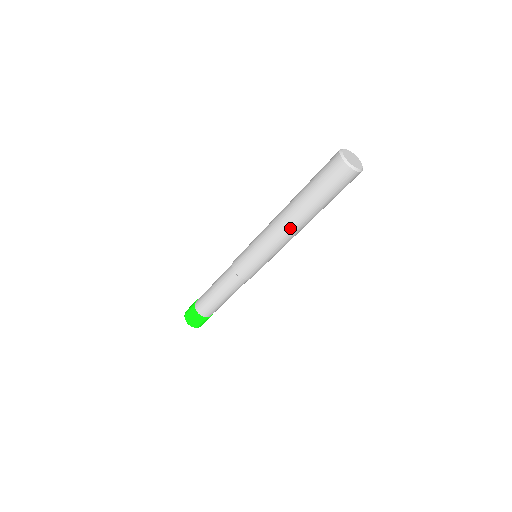
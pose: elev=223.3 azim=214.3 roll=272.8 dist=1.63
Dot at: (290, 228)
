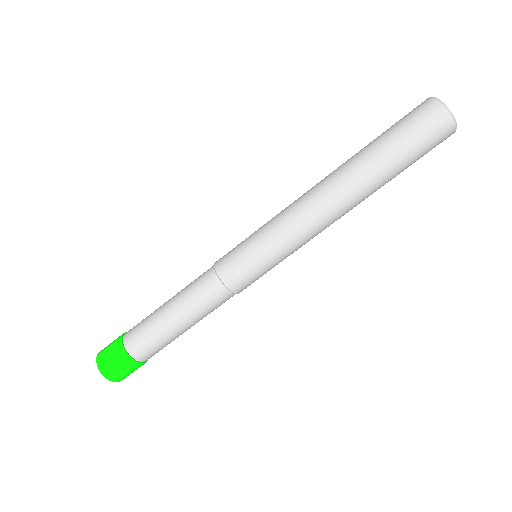
Dot at: (334, 204)
